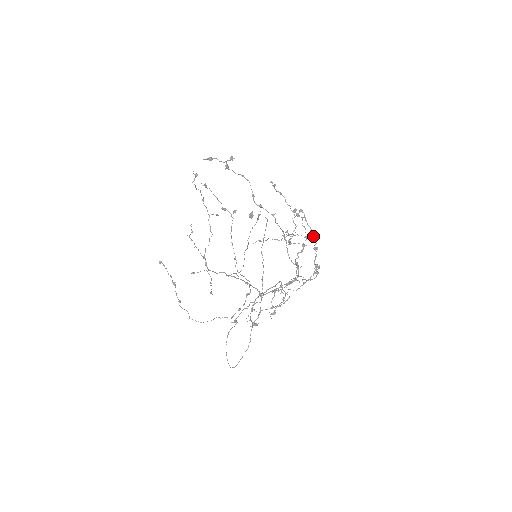
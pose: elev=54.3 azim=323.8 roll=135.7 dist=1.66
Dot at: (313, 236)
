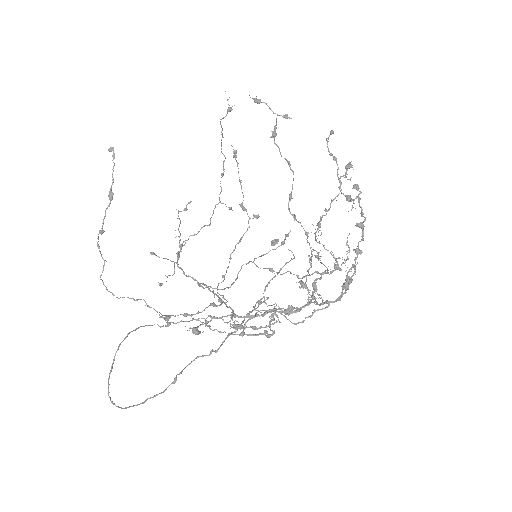
Dot at: occluded
